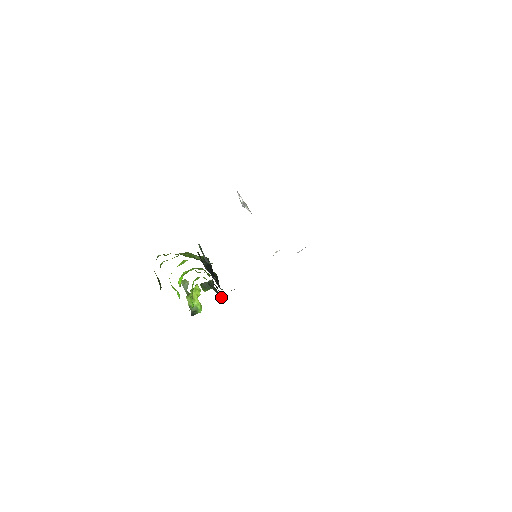
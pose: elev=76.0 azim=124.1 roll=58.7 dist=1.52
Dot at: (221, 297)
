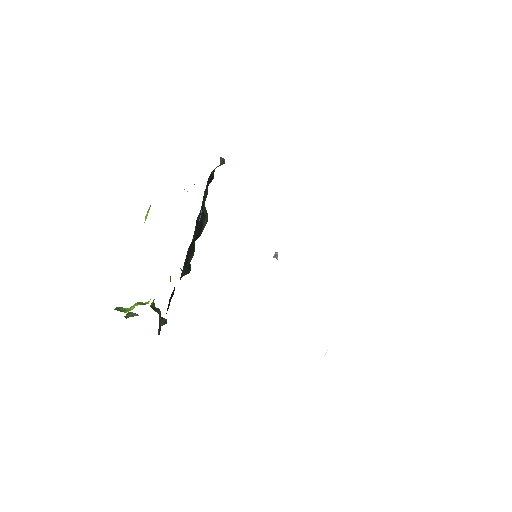
Dot at: (158, 332)
